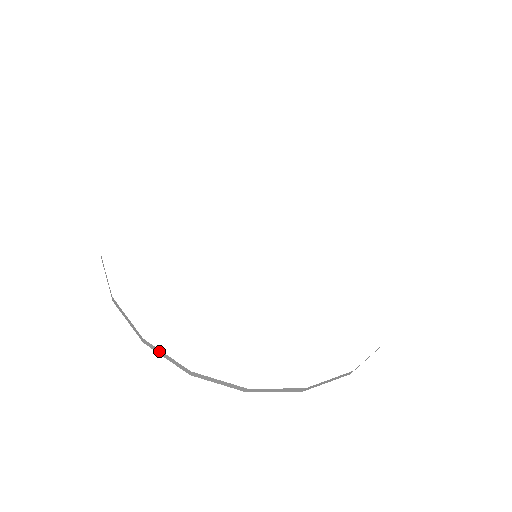
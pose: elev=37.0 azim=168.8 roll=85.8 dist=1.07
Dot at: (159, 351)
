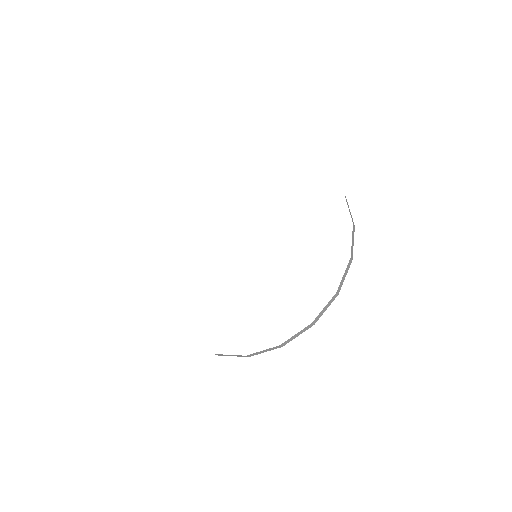
Dot at: occluded
